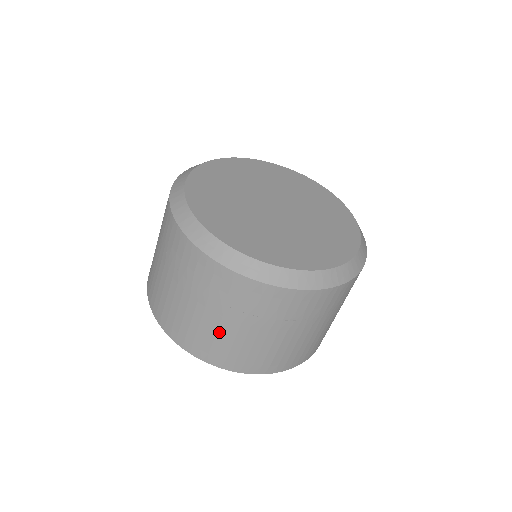
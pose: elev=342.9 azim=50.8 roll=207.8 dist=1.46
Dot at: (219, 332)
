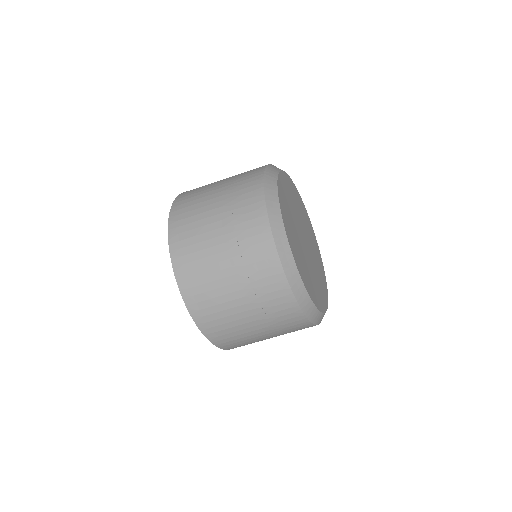
Dot at: (259, 340)
